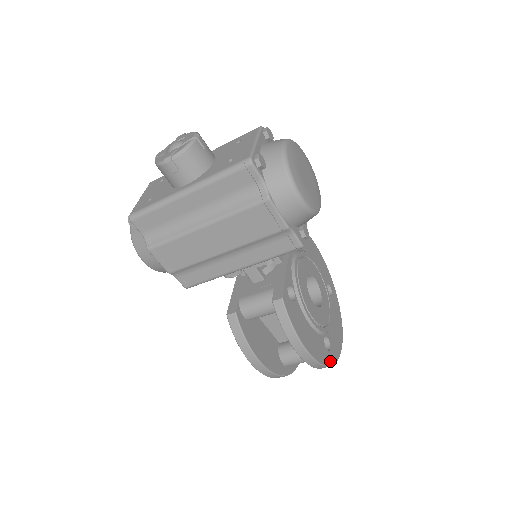
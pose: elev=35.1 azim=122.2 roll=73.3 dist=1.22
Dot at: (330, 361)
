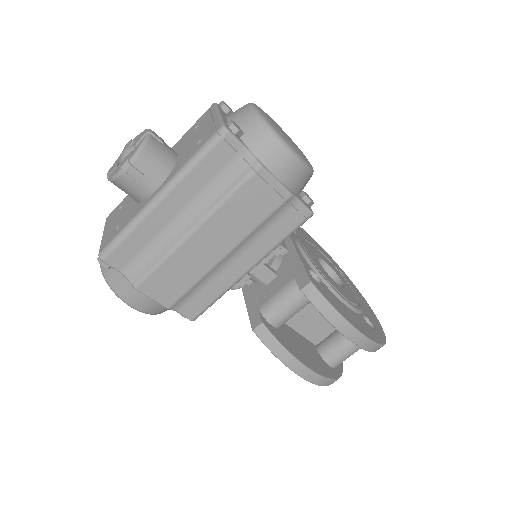
Dot at: (381, 339)
